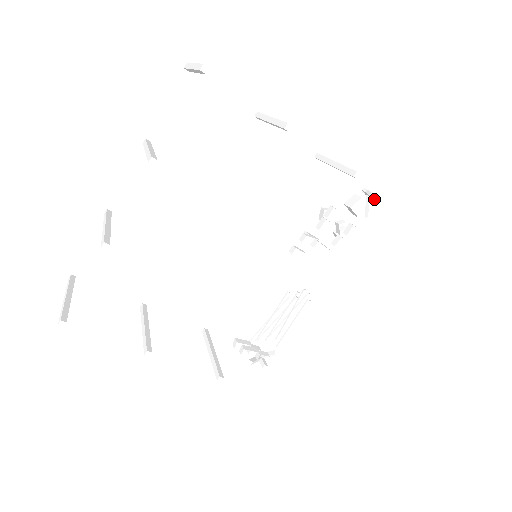
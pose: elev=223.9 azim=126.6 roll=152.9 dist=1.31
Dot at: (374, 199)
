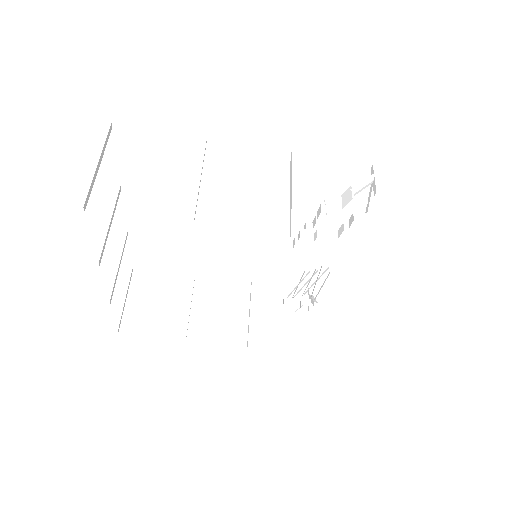
Dot at: occluded
